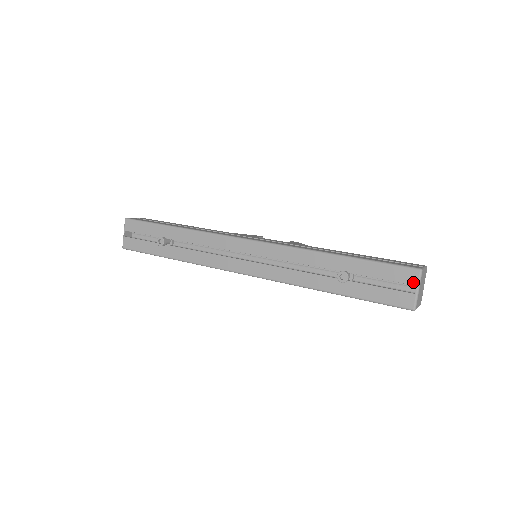
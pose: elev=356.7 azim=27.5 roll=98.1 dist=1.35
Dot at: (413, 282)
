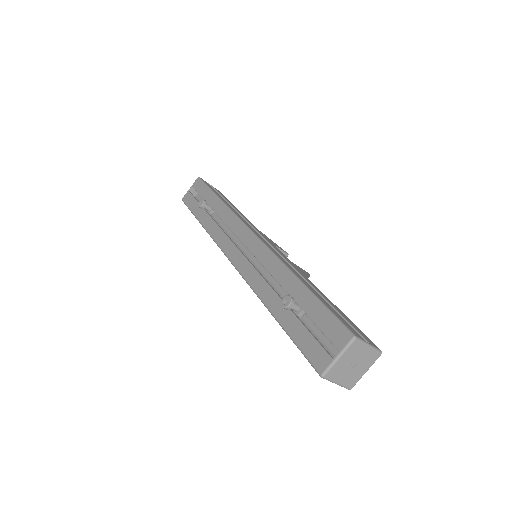
Dot at: (339, 345)
